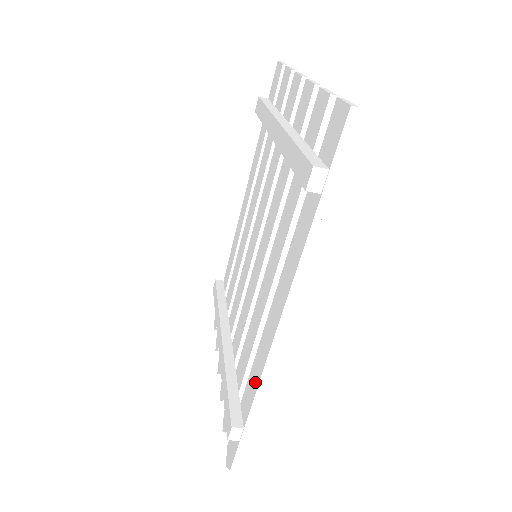
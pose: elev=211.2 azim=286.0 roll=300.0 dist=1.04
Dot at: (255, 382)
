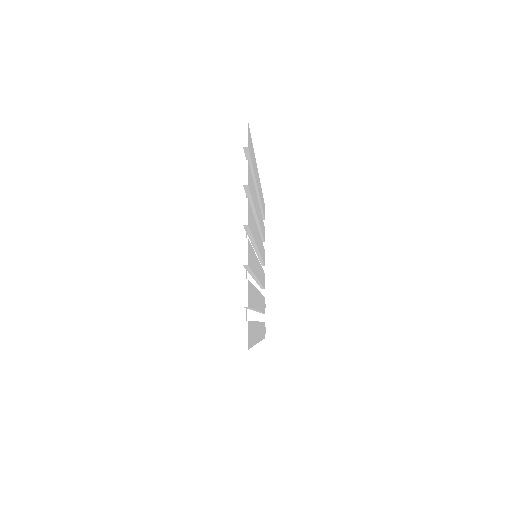
Dot at: occluded
